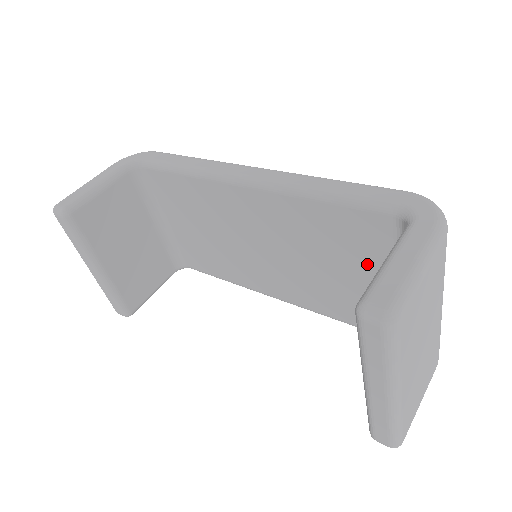
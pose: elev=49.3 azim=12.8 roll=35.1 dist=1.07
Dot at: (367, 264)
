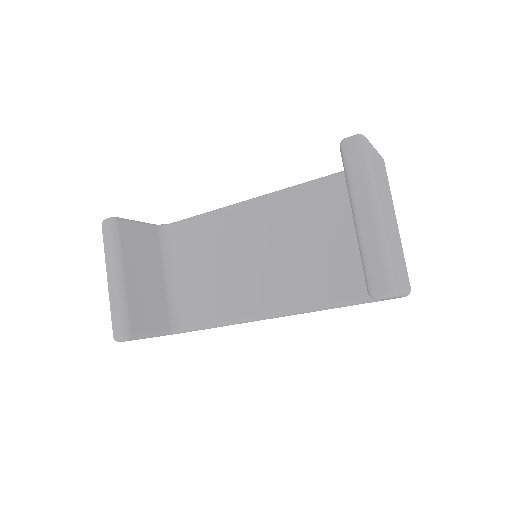
Dot at: (341, 223)
